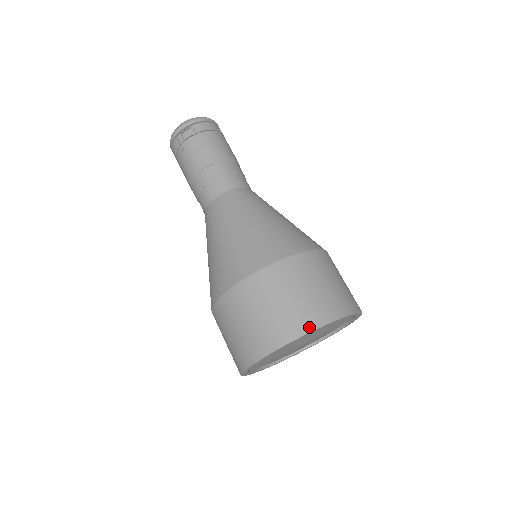
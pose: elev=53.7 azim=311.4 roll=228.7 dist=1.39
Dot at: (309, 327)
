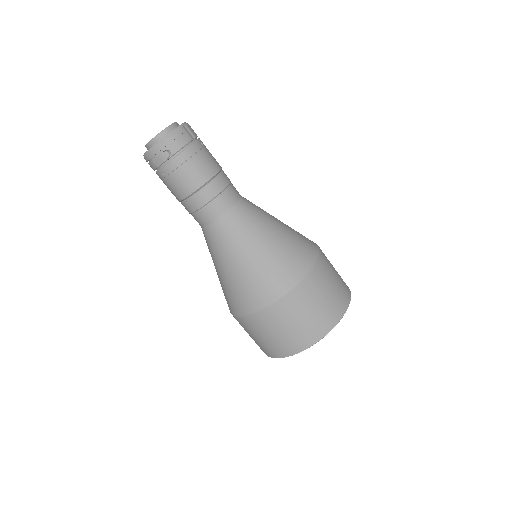
Dot at: (316, 340)
